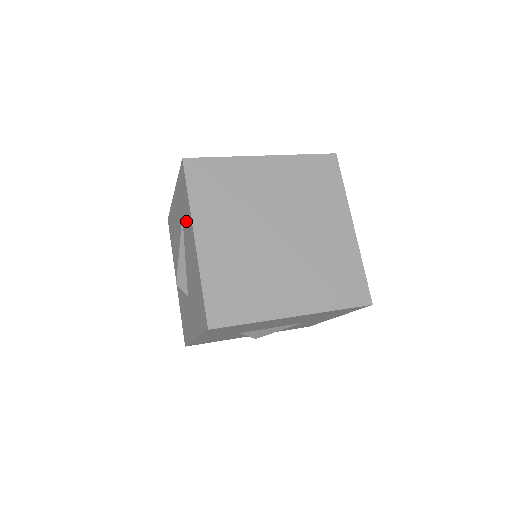
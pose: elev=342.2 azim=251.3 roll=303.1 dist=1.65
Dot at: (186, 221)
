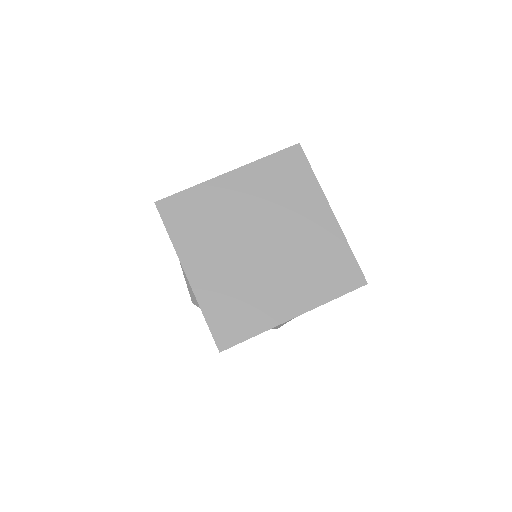
Dot at: occluded
